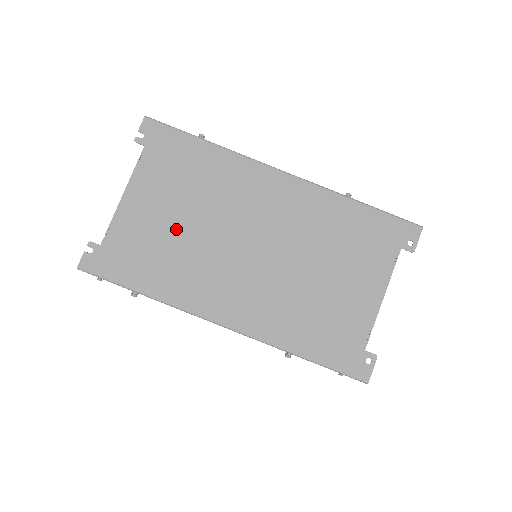
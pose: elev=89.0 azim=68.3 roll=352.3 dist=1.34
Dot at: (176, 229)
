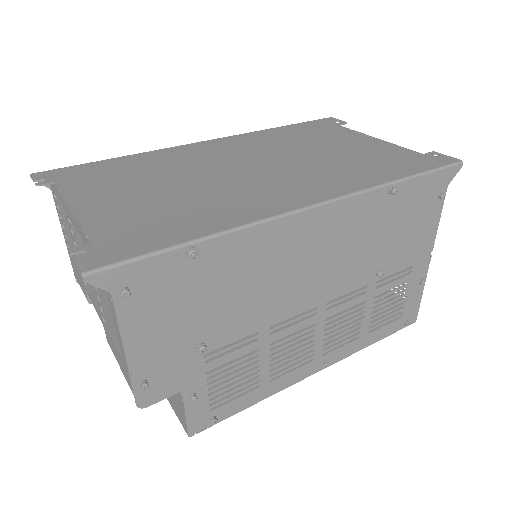
Dot at: (164, 194)
